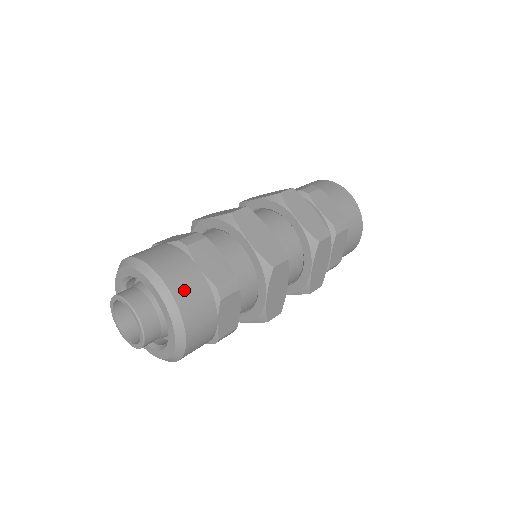
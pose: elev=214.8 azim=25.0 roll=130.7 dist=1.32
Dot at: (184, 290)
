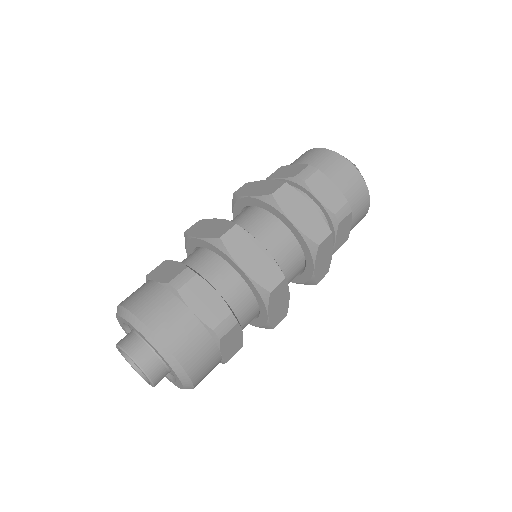
Dot at: (181, 342)
